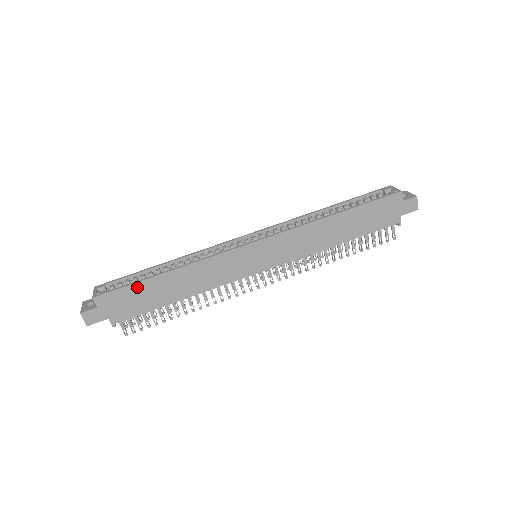
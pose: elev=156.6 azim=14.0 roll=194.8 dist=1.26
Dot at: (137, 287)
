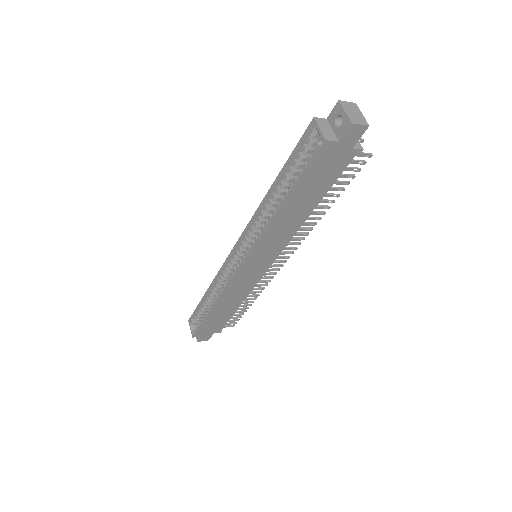
Dot at: (206, 322)
